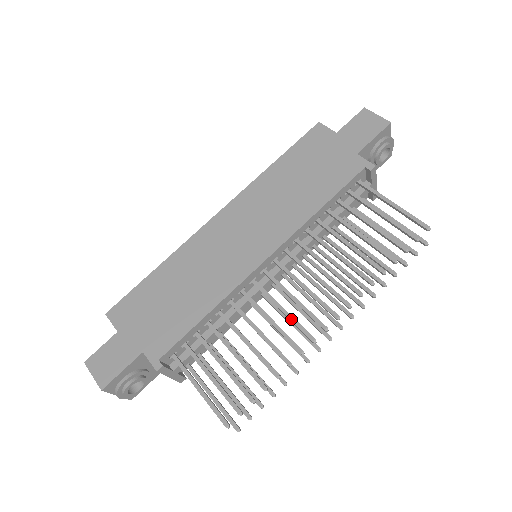
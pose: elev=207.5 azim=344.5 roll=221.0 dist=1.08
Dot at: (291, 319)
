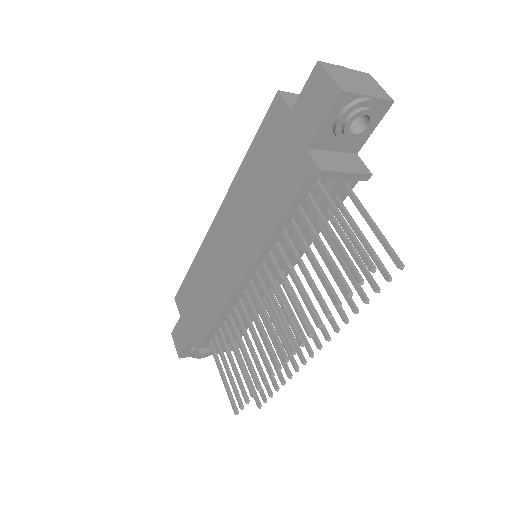
Dot at: (265, 341)
